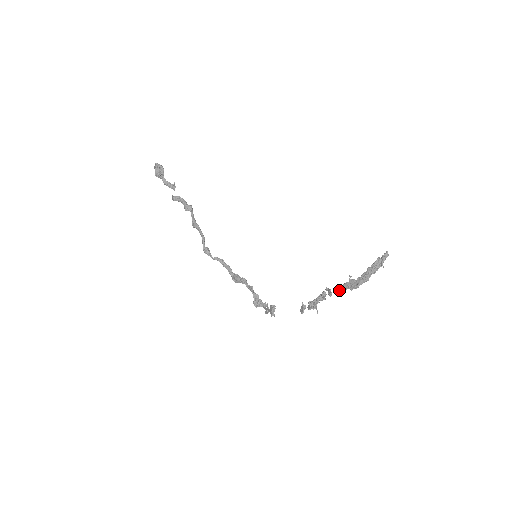
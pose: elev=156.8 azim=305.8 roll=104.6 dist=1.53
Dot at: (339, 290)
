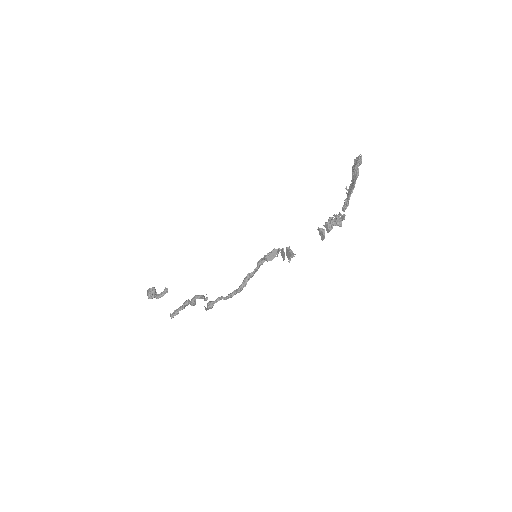
Dot at: (346, 203)
